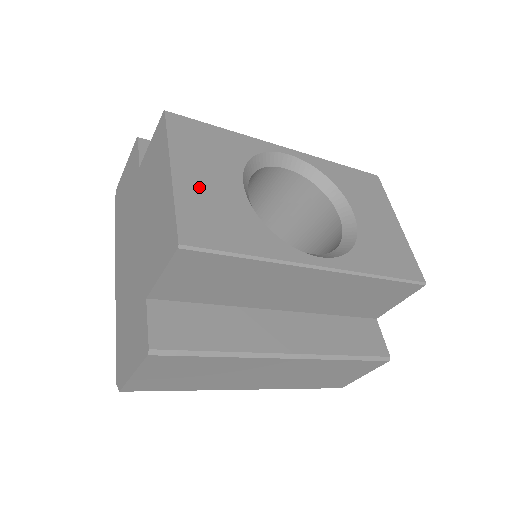
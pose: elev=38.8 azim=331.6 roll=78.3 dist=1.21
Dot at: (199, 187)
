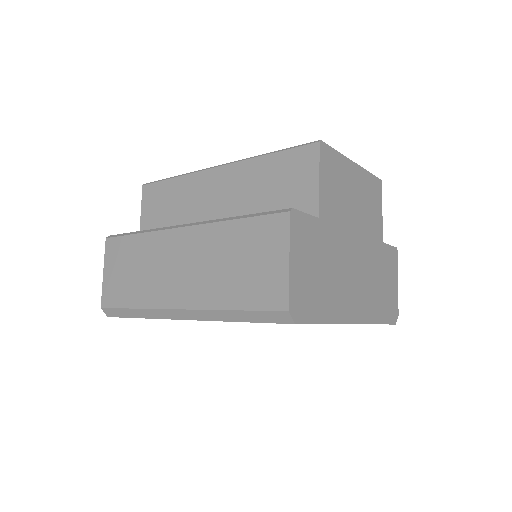
Dot at: occluded
